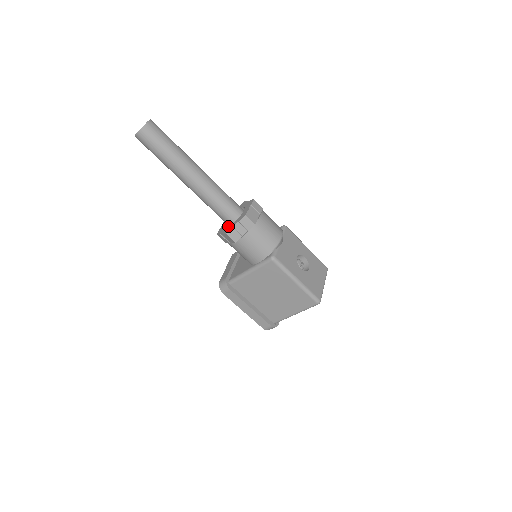
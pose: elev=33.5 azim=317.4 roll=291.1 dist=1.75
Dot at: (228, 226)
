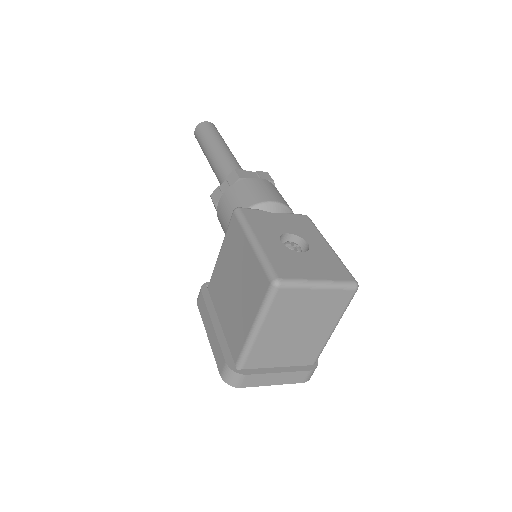
Dot at: occluded
